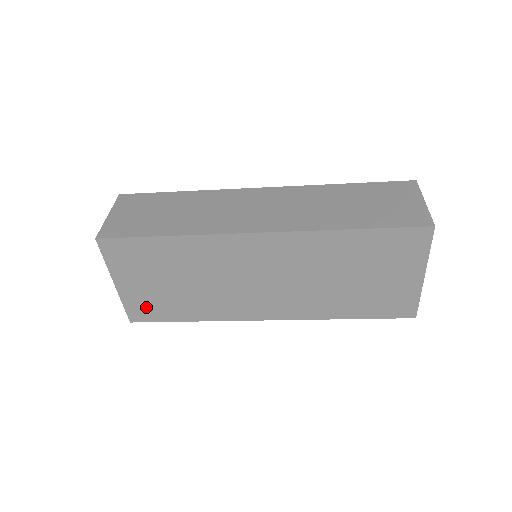
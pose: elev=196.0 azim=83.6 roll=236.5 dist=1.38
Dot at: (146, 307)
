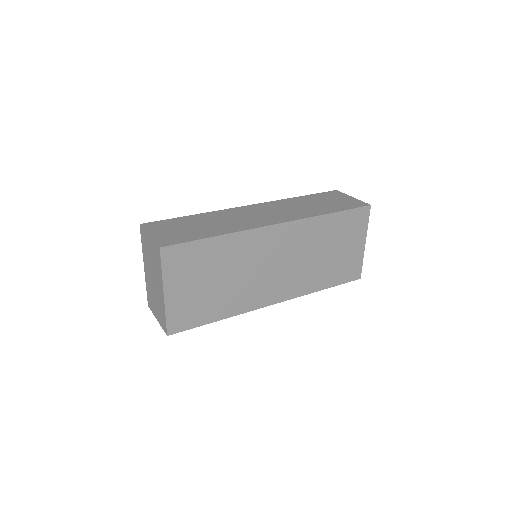
Dot at: (185, 314)
